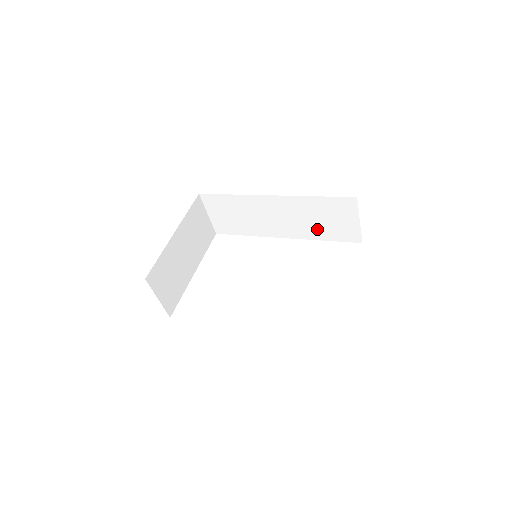
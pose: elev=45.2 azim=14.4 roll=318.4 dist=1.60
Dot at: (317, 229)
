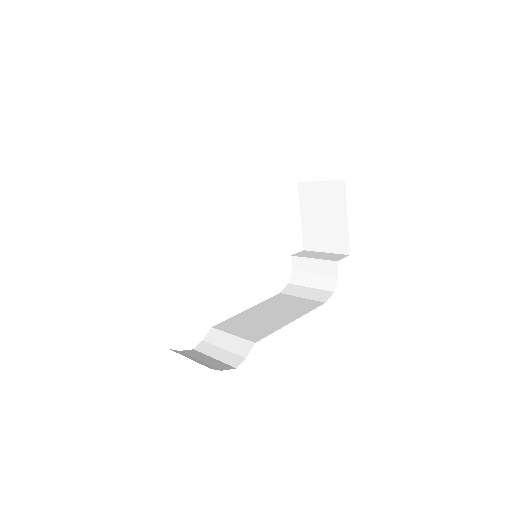
Dot at: occluded
